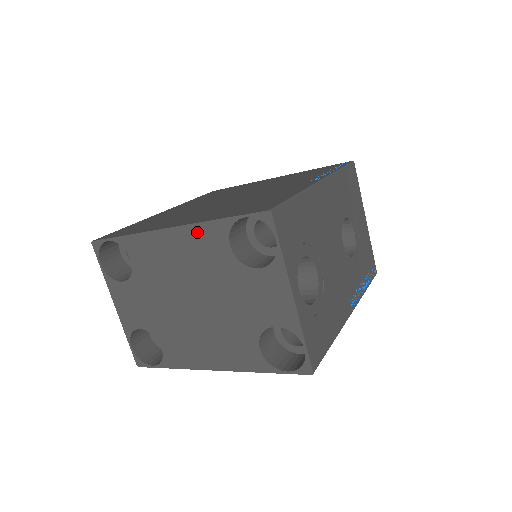
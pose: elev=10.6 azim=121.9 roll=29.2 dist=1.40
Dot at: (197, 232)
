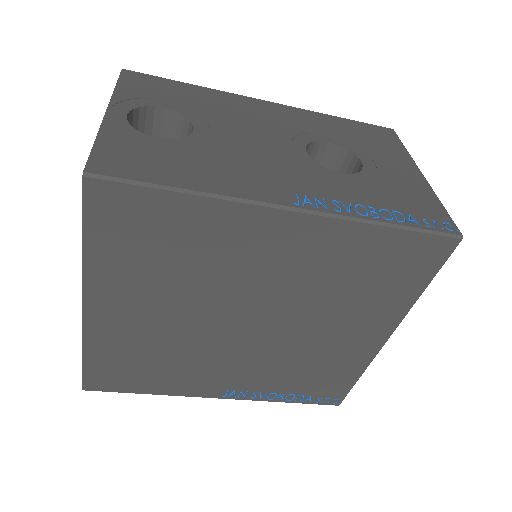
Dot at: occluded
